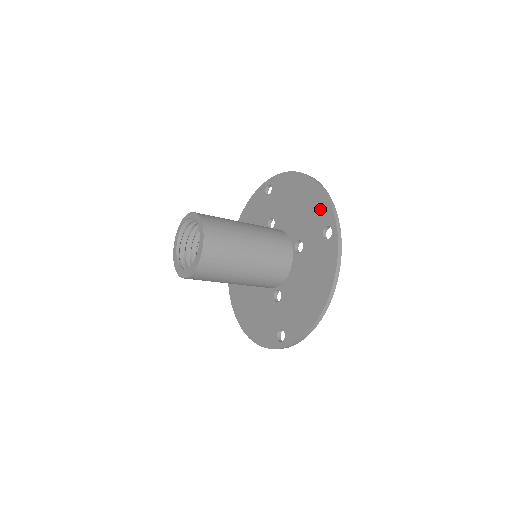
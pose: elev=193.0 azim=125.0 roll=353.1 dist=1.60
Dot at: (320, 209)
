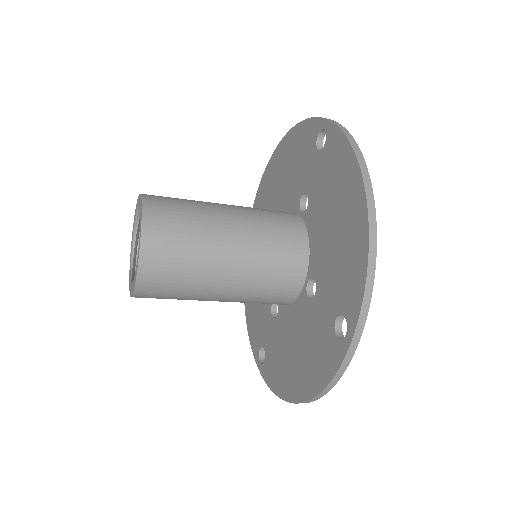
Dot at: (350, 279)
